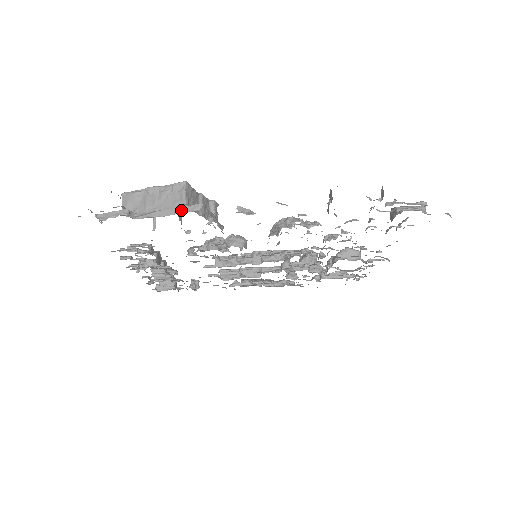
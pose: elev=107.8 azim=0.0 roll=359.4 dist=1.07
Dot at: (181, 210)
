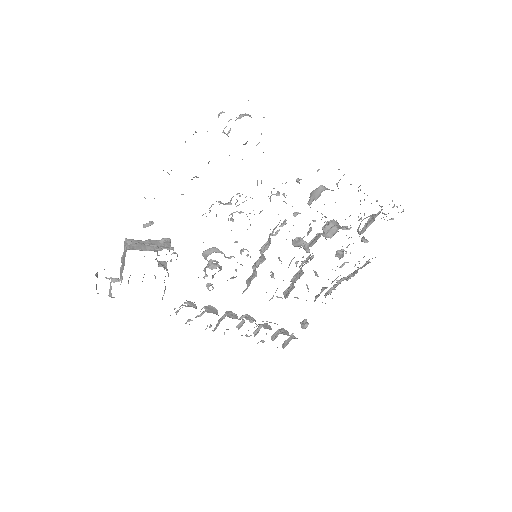
Dot at: occluded
